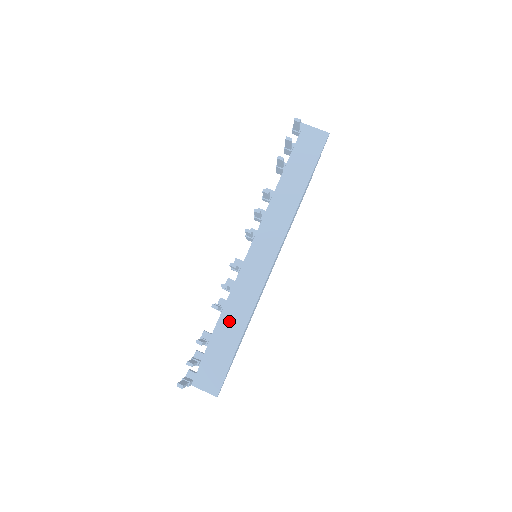
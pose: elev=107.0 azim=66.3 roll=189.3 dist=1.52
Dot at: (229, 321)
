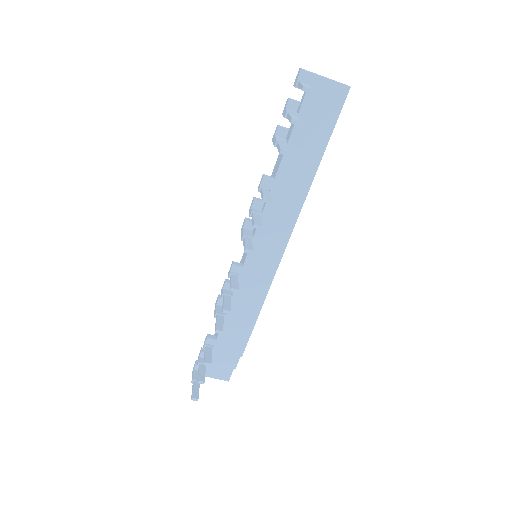
Dot at: (233, 326)
